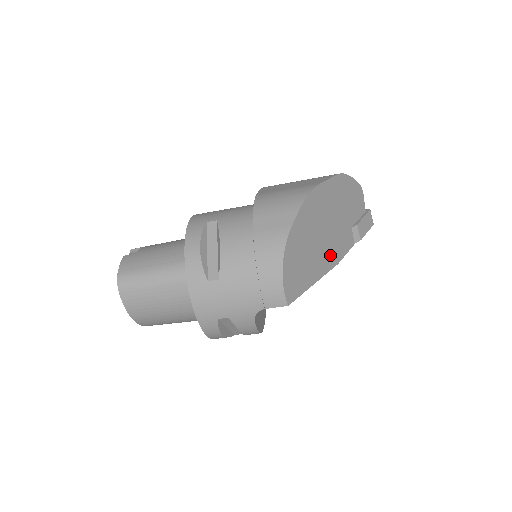
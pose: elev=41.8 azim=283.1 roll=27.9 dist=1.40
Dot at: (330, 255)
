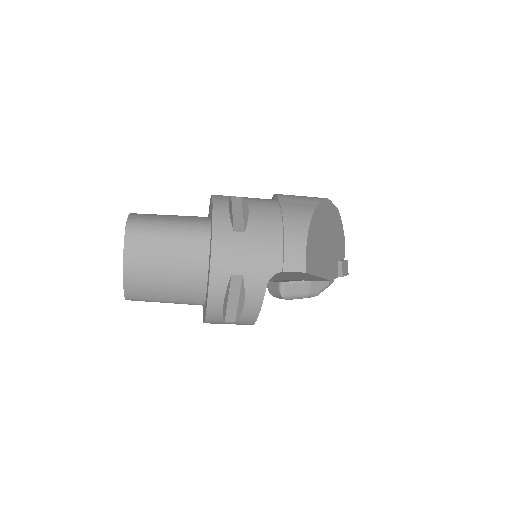
Dot at: (327, 266)
